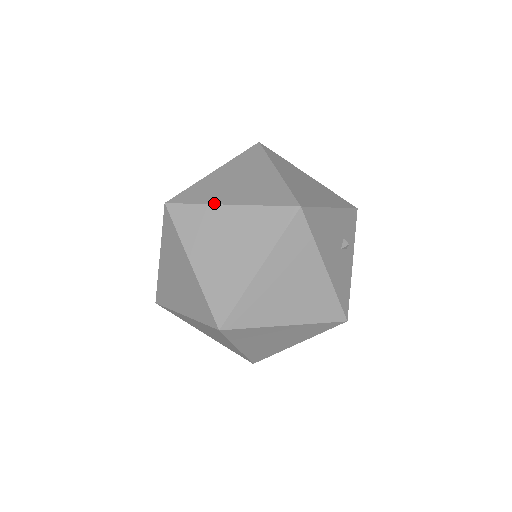
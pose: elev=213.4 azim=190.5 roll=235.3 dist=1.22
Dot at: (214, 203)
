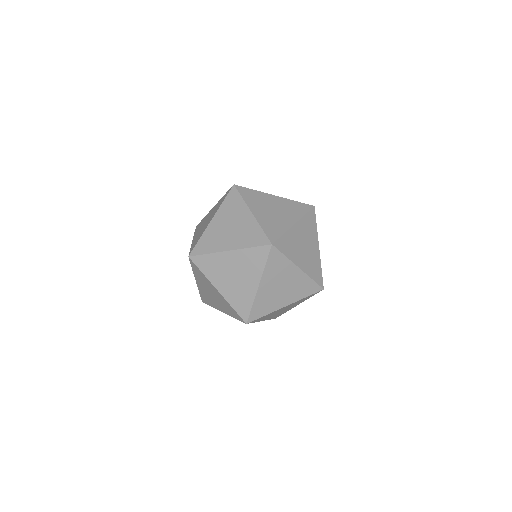
Dot at: (265, 193)
